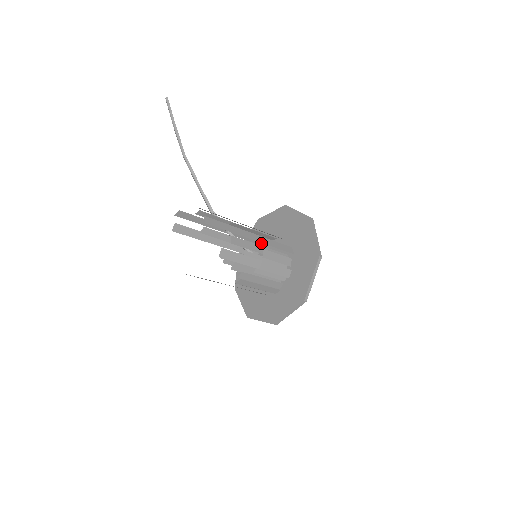
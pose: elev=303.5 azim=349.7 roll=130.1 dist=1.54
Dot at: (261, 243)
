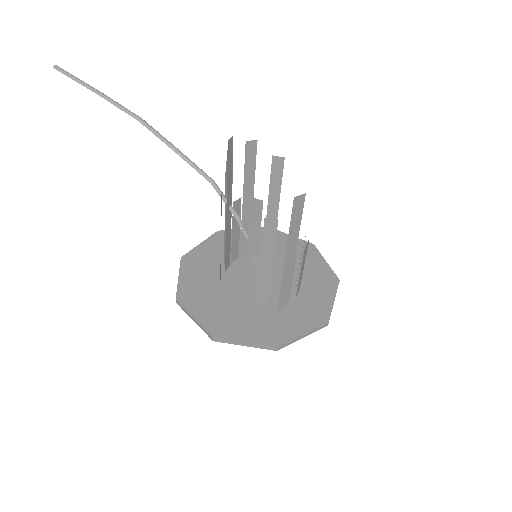
Dot at: (226, 263)
